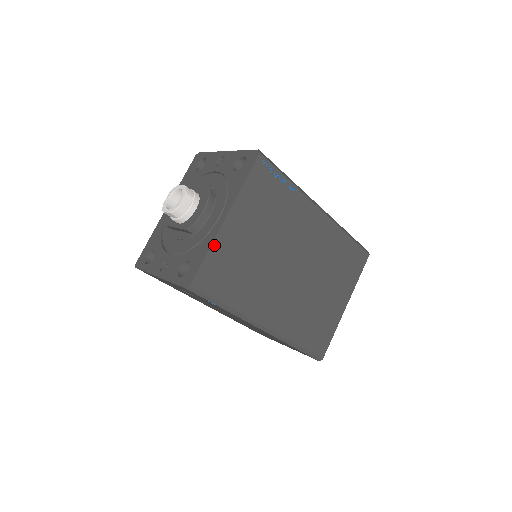
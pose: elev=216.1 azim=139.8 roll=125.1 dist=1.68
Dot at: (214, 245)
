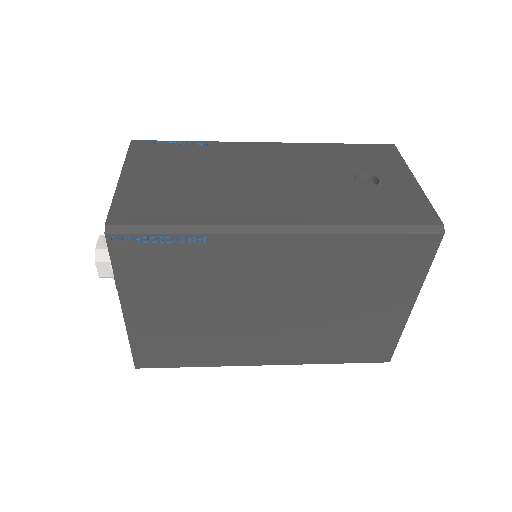
Dot at: (131, 335)
